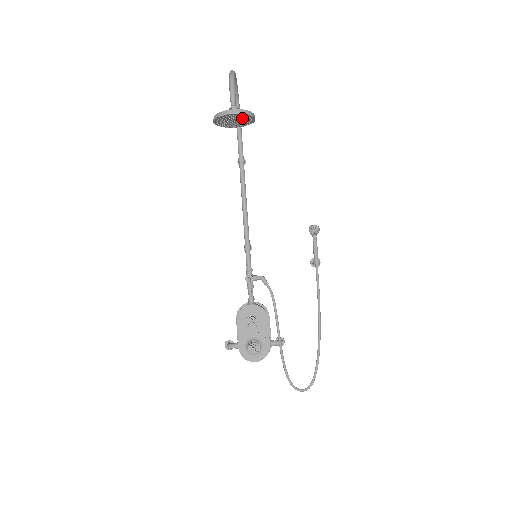
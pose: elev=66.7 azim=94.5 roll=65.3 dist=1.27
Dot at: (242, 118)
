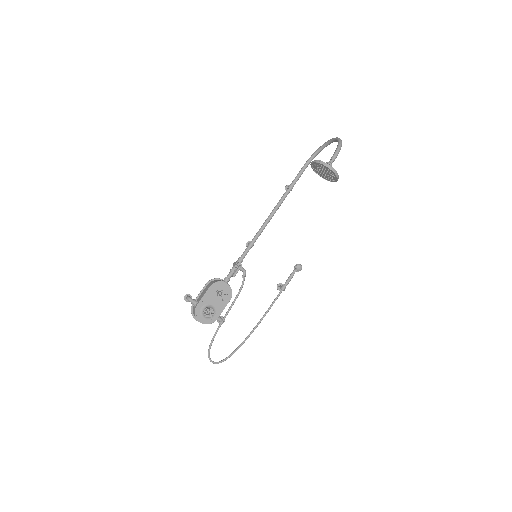
Dot at: (331, 176)
